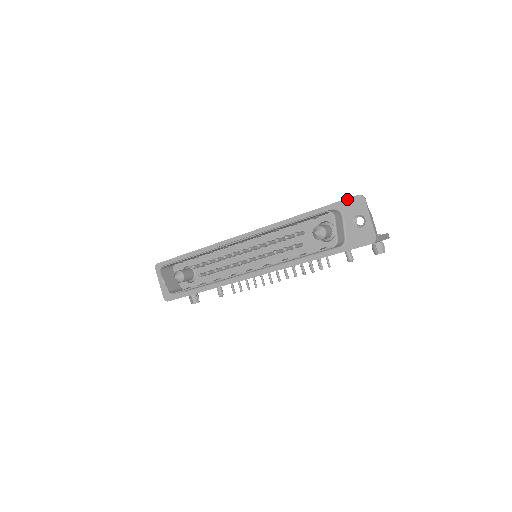
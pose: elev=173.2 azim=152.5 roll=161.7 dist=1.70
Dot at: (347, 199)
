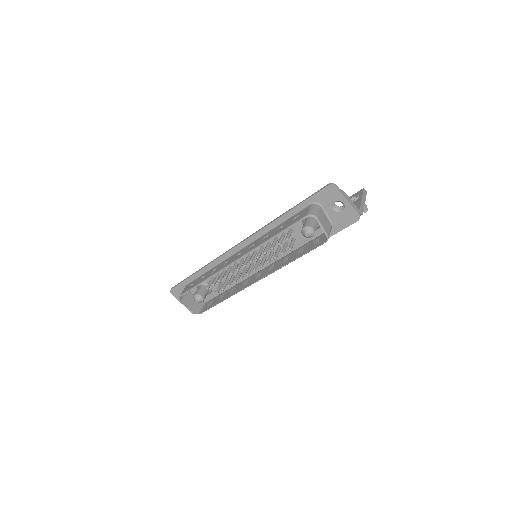
Dot at: (320, 191)
